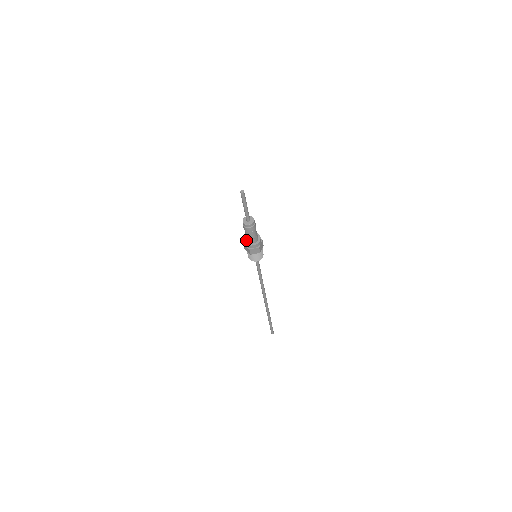
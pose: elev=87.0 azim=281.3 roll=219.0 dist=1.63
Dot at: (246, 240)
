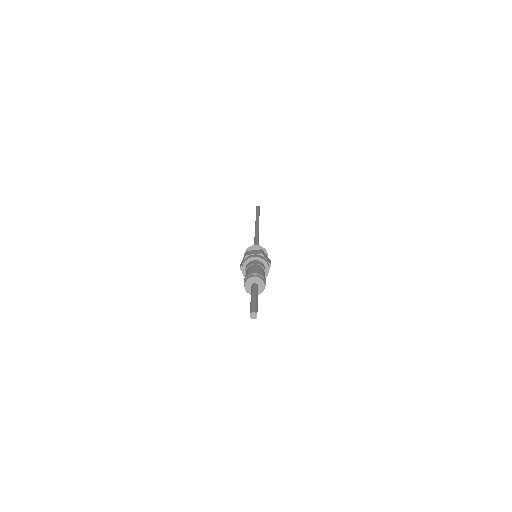
Dot at: (245, 273)
